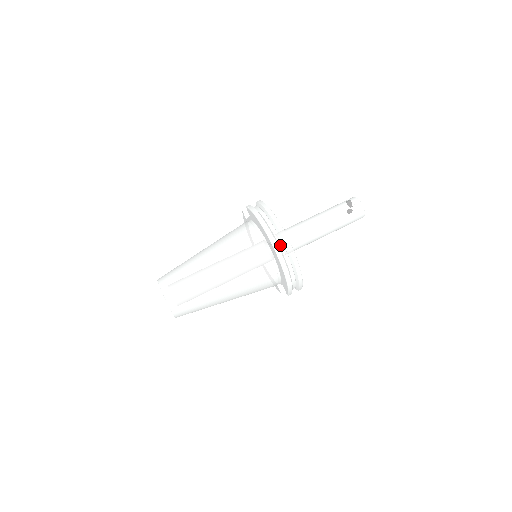
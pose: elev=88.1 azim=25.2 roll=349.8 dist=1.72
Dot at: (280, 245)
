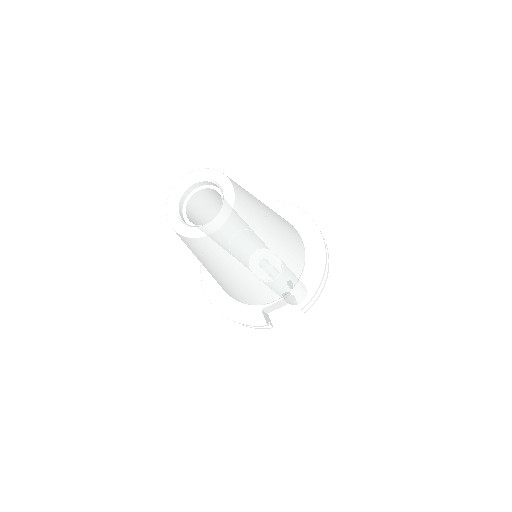
Dot at: occluded
